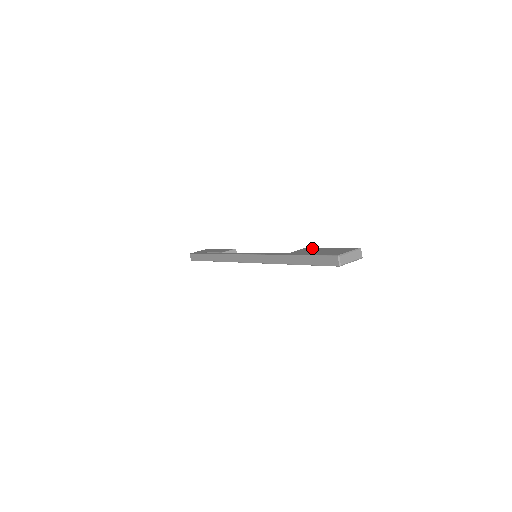
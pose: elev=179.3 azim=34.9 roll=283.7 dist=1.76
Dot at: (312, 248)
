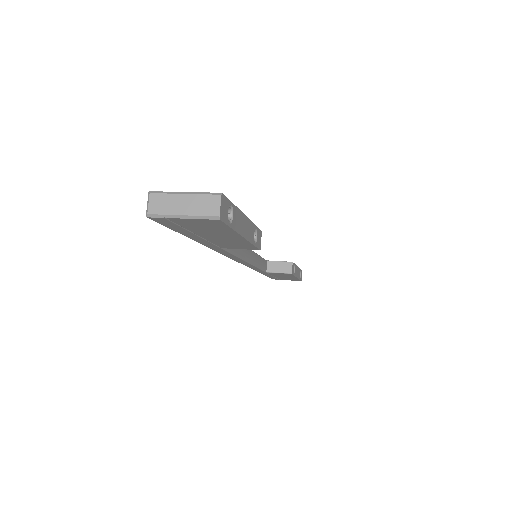
Dot at: occluded
